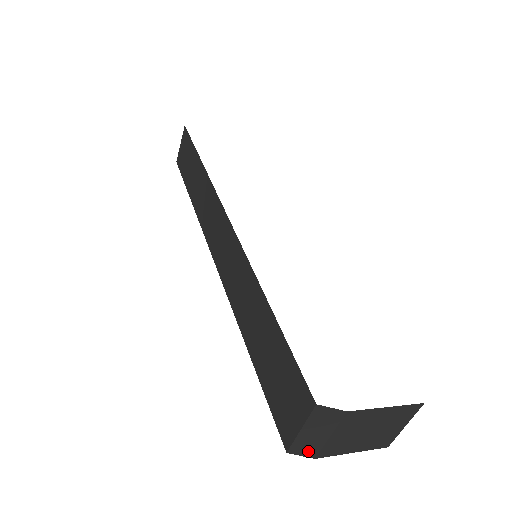
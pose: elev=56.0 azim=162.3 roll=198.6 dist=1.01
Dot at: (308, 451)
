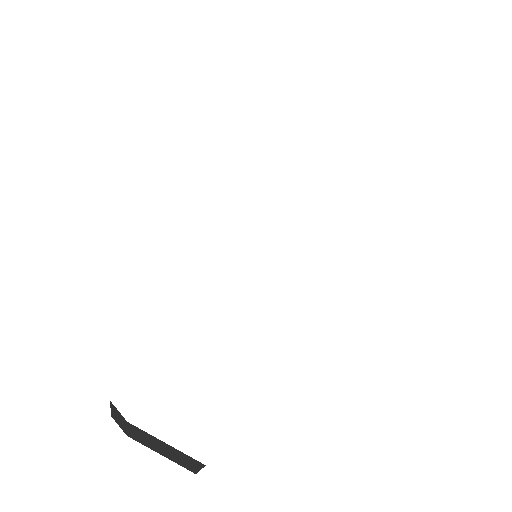
Dot at: (121, 427)
